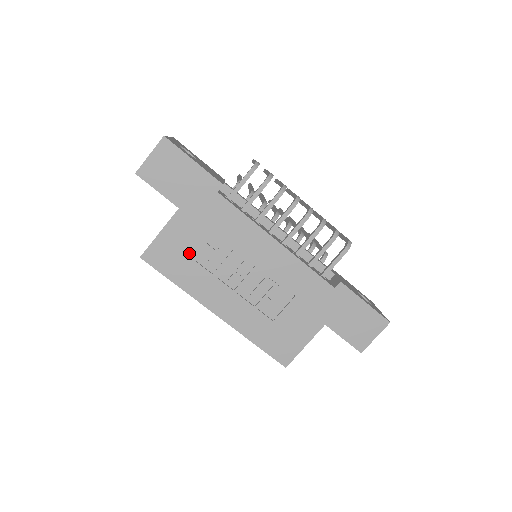
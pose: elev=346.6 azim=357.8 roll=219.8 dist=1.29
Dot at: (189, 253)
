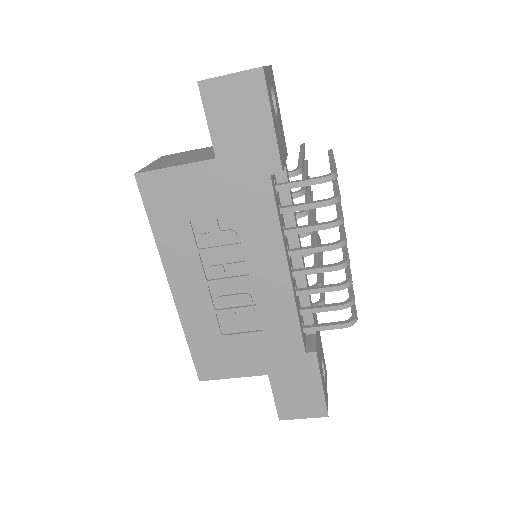
Dot at: (190, 211)
